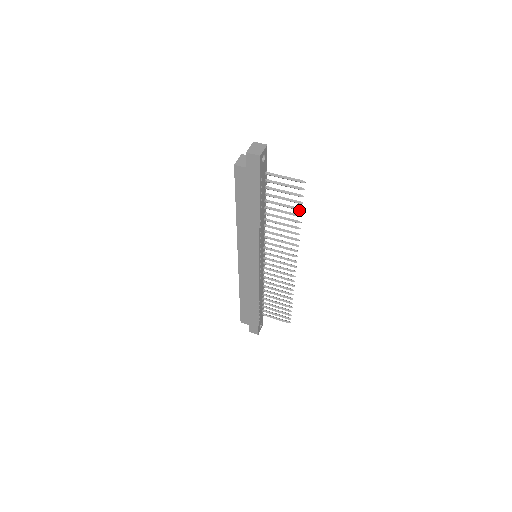
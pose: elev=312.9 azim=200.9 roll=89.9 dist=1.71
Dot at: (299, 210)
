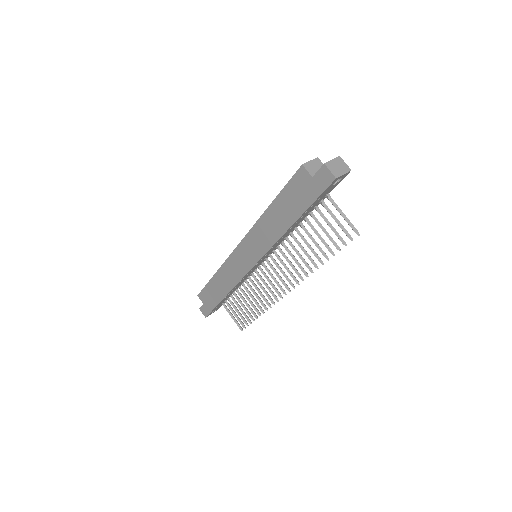
Dot at: (331, 253)
